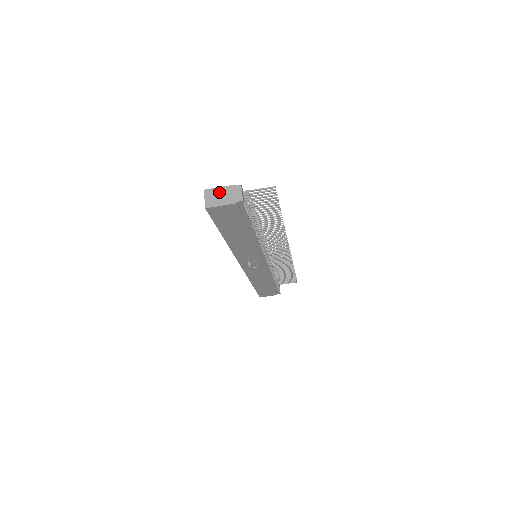
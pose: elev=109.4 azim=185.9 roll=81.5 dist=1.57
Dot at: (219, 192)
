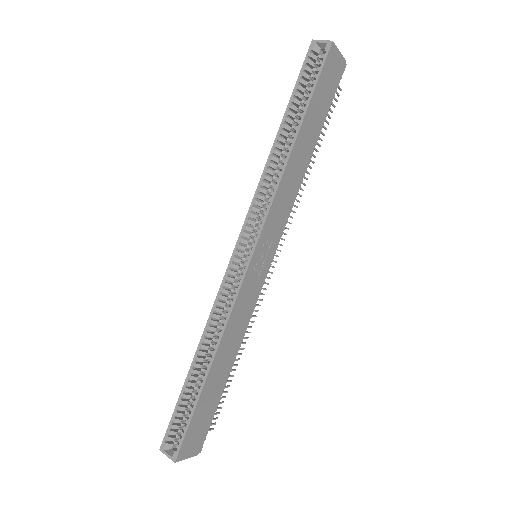
Dot at: occluded
